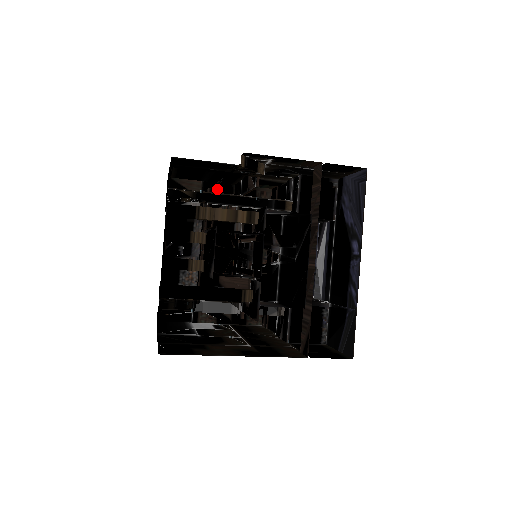
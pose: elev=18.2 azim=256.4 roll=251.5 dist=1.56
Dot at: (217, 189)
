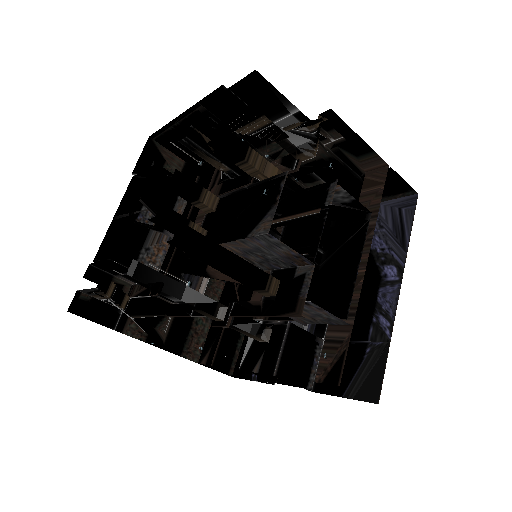
Dot at: occluded
